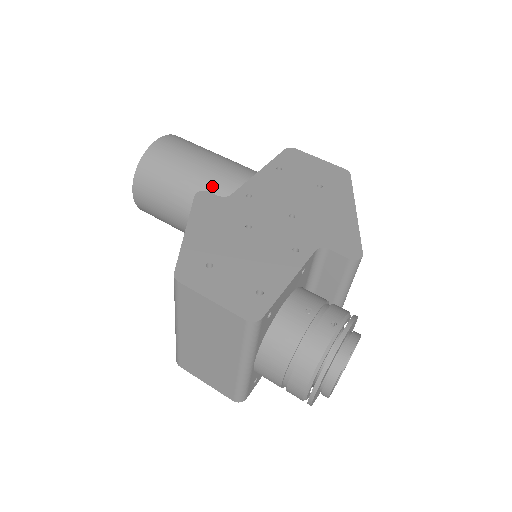
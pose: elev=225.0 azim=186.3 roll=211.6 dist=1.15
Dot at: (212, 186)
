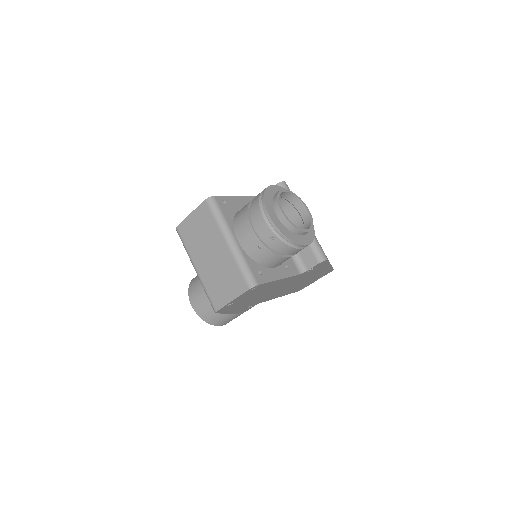
Dot at: occluded
